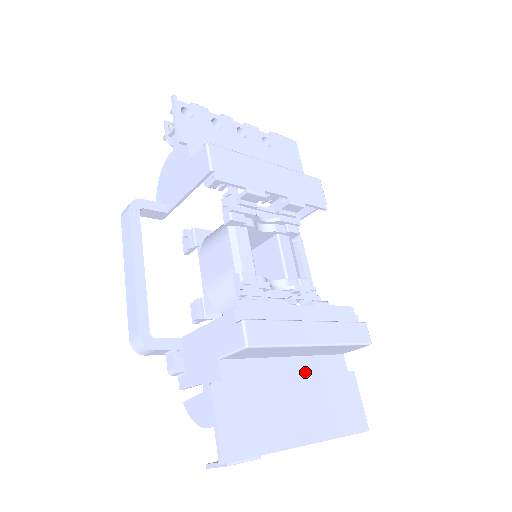
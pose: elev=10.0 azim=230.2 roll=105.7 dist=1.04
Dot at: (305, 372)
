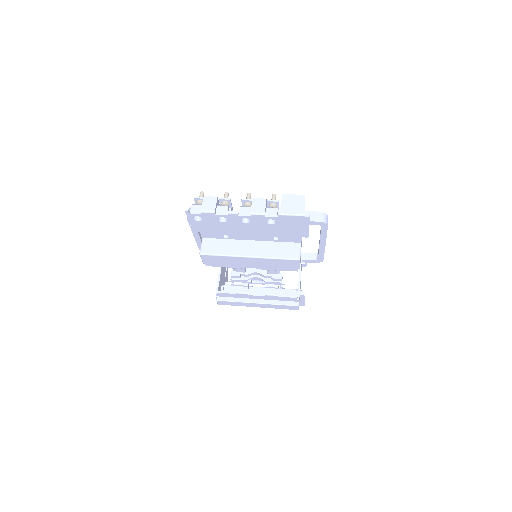
Dot at: occluded
